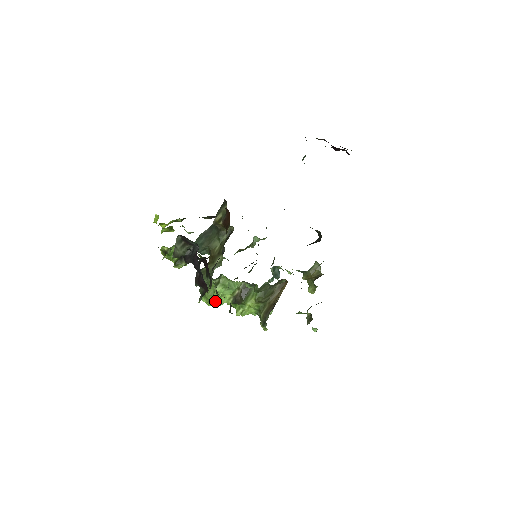
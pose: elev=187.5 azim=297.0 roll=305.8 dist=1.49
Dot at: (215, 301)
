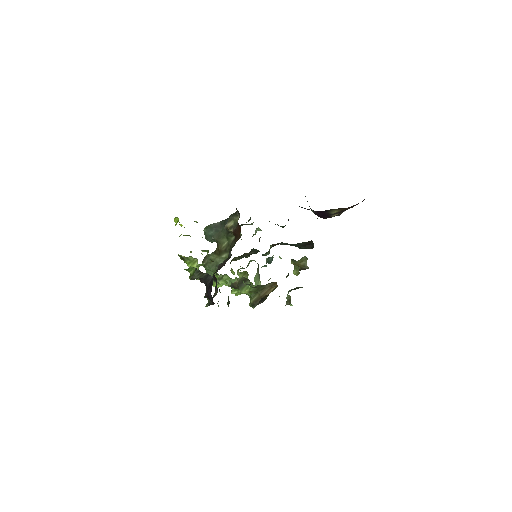
Dot at: occluded
